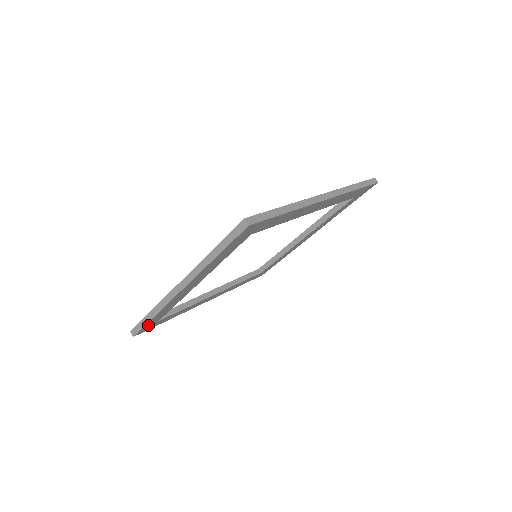
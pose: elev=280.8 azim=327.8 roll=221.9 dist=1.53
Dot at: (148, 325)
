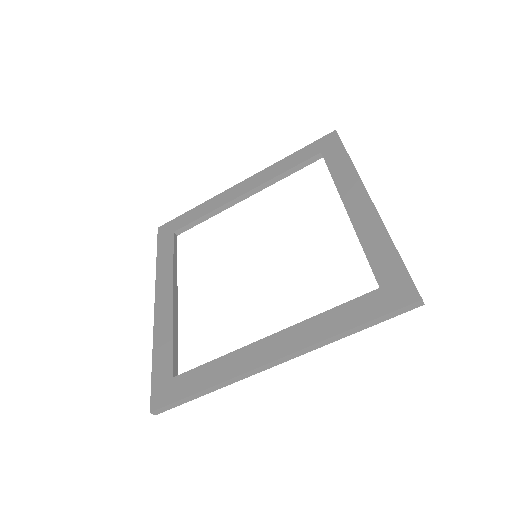
Dot at: occluded
